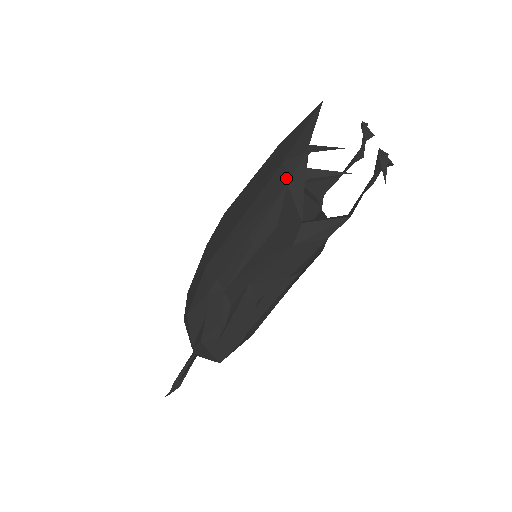
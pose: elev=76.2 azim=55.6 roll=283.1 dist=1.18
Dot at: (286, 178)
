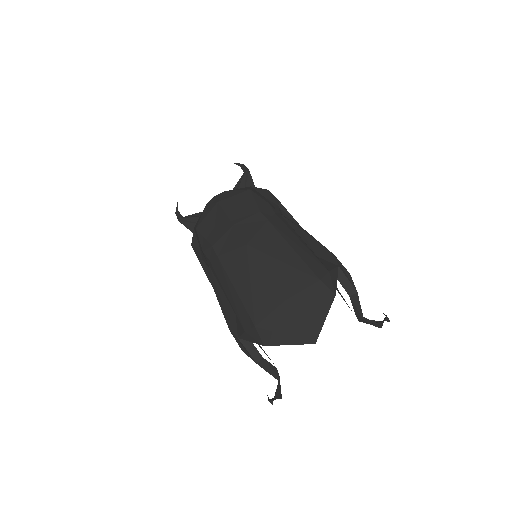
Dot at: (247, 330)
